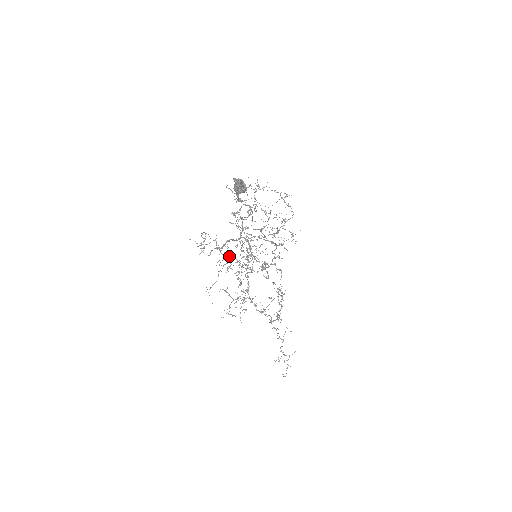
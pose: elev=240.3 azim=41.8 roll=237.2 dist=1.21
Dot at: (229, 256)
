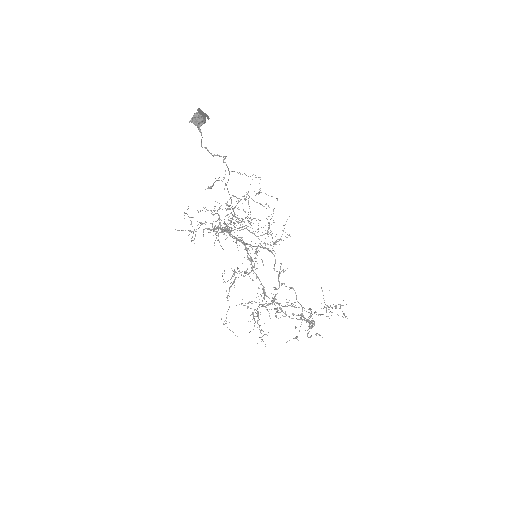
Dot at: (224, 233)
